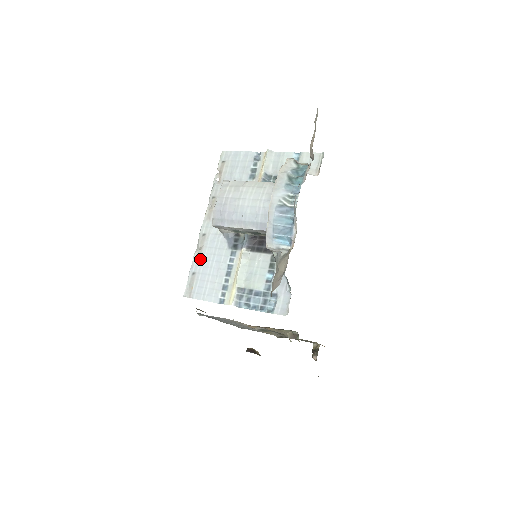
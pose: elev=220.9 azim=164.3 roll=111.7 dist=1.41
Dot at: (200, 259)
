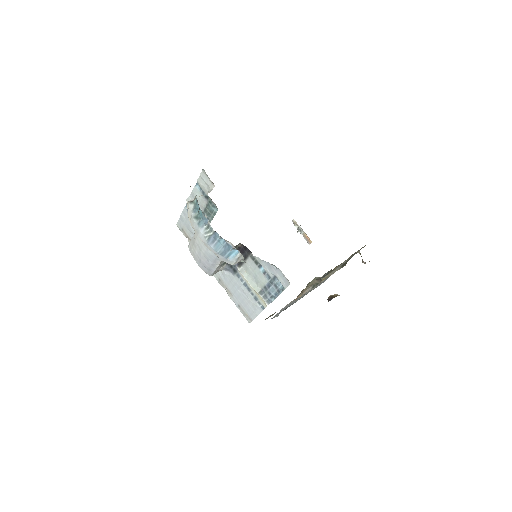
Dot at: (232, 295)
